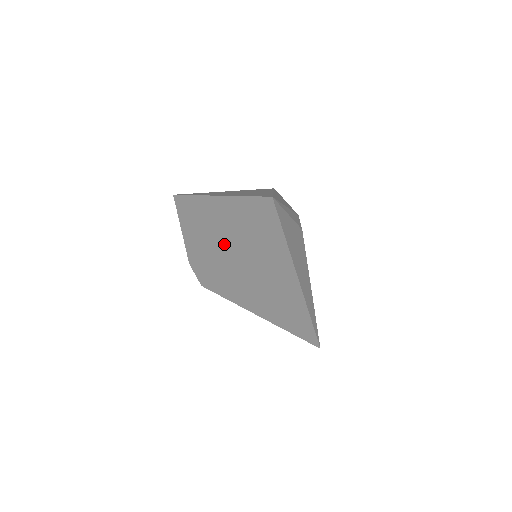
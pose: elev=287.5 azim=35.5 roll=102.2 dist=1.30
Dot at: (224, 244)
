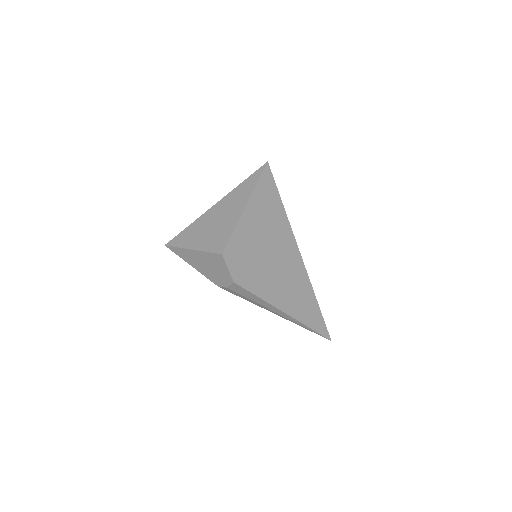
Dot at: (244, 222)
